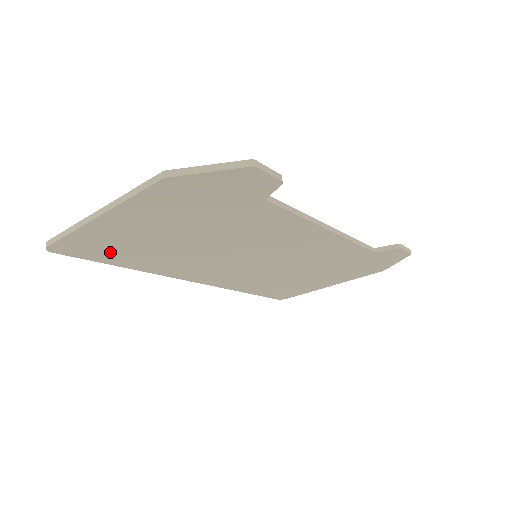
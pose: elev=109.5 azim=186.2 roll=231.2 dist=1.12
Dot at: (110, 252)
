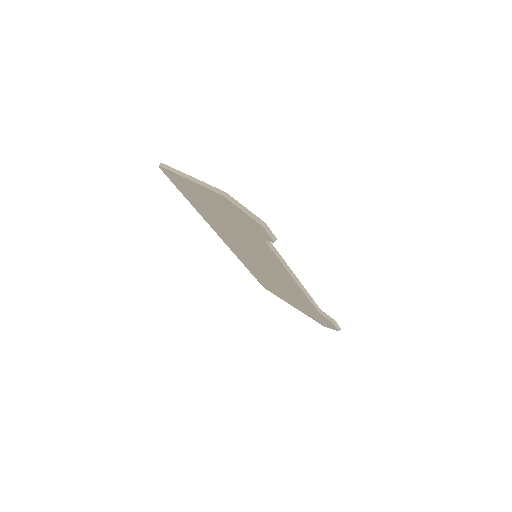
Dot at: (186, 192)
